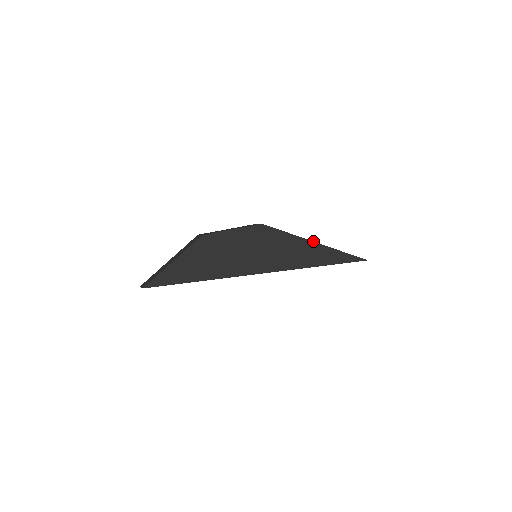
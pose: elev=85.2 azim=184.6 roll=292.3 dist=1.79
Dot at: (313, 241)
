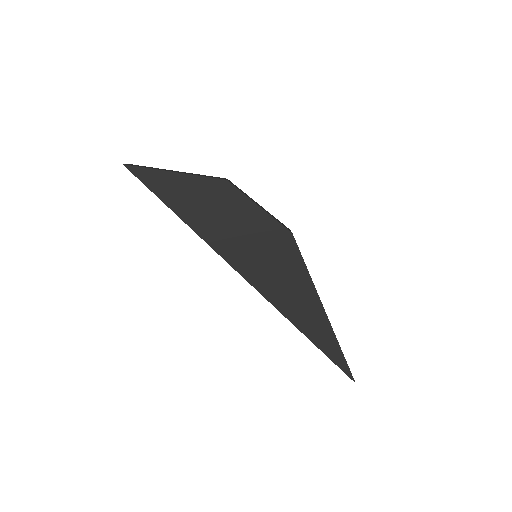
Dot at: occluded
